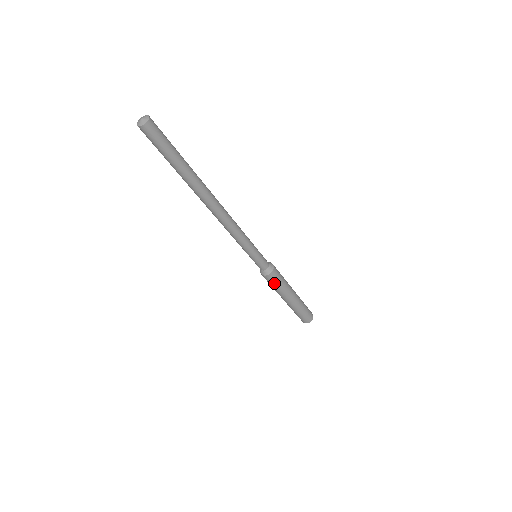
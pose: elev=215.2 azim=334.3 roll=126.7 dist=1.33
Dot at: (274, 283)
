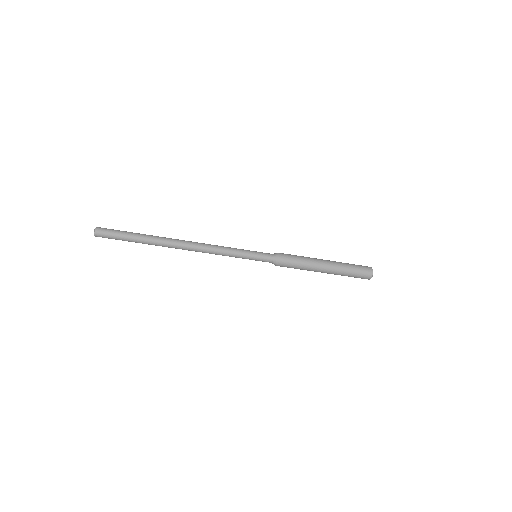
Dot at: occluded
